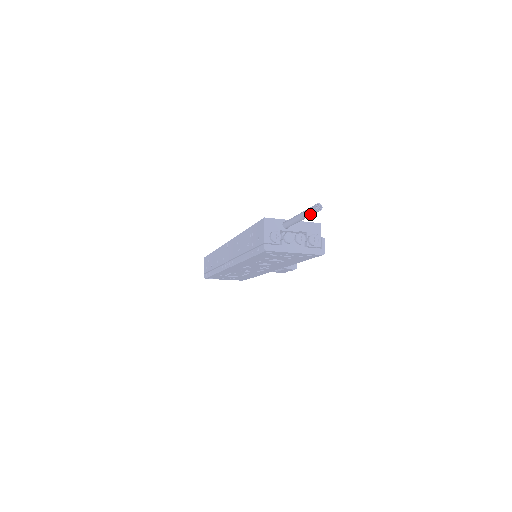
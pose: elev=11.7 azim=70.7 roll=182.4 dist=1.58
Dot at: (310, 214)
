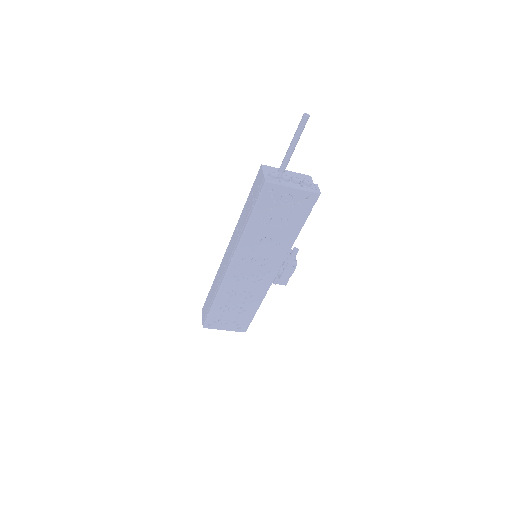
Dot at: (300, 128)
